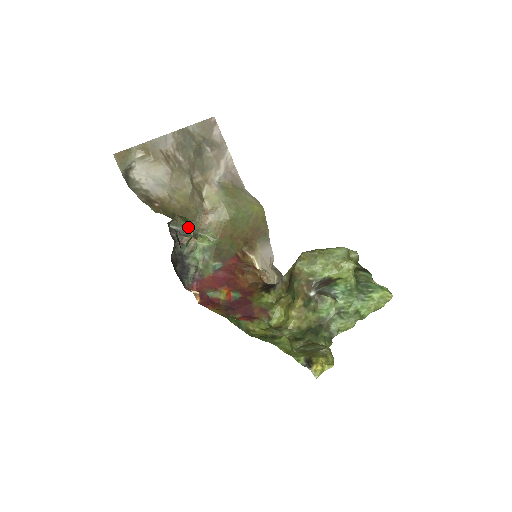
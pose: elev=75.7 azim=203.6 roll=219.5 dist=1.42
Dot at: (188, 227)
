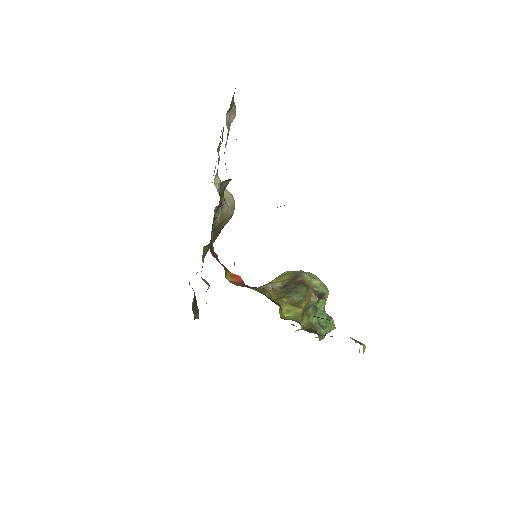
Dot at: occluded
